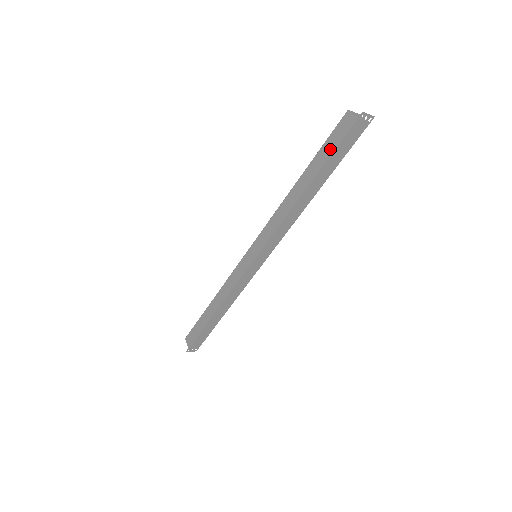
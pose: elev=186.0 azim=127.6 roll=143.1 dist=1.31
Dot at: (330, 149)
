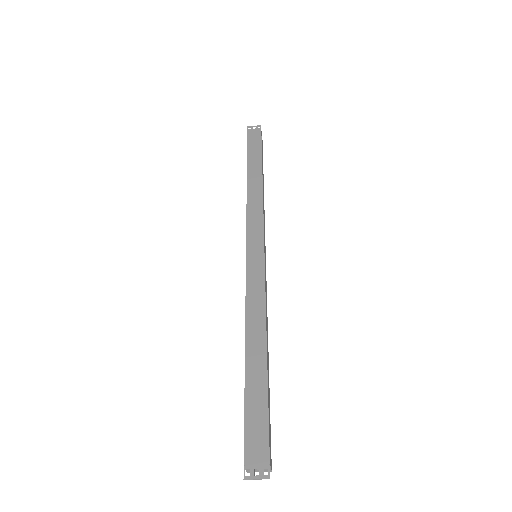
Dot at: occluded
